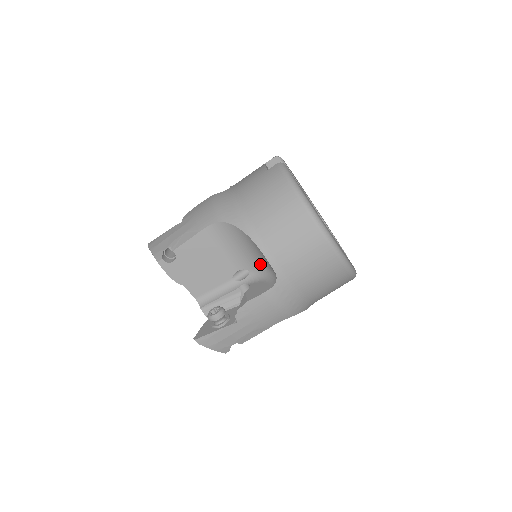
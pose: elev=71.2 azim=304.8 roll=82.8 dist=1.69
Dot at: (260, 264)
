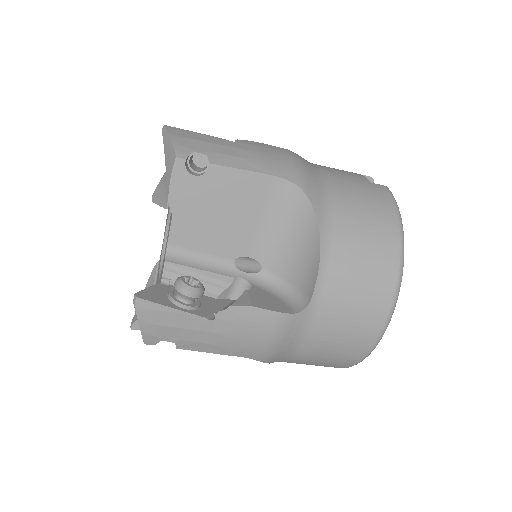
Dot at: (288, 273)
